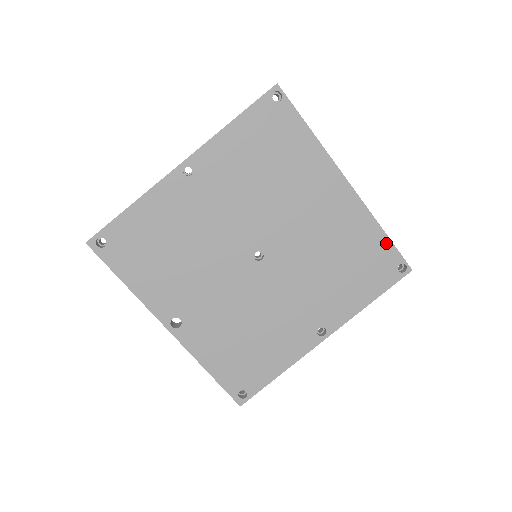
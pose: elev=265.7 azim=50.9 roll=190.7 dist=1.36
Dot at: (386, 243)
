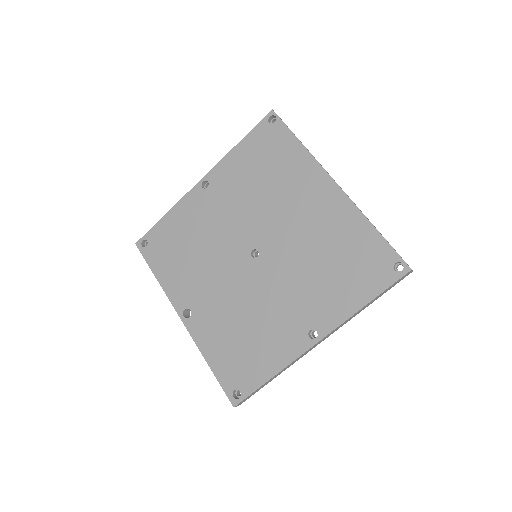
Dot at: (378, 240)
